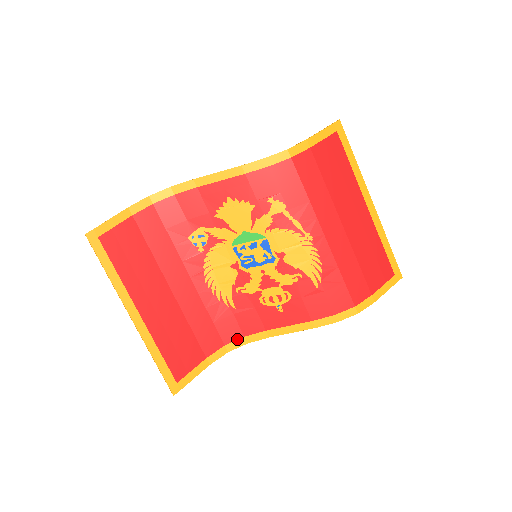
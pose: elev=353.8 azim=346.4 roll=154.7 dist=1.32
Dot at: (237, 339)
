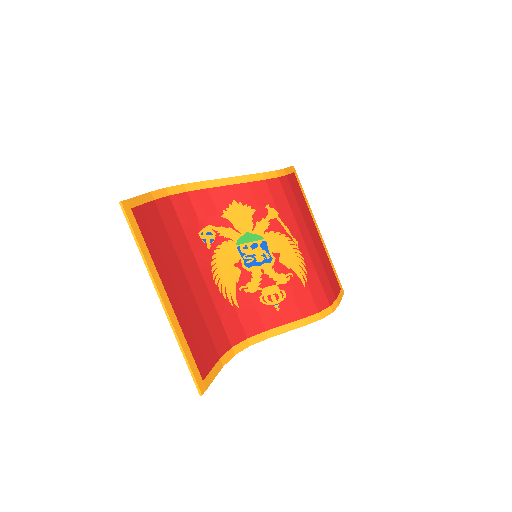
Dot at: (242, 341)
